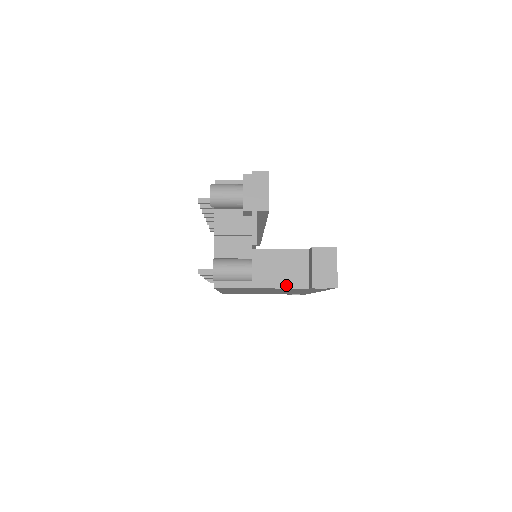
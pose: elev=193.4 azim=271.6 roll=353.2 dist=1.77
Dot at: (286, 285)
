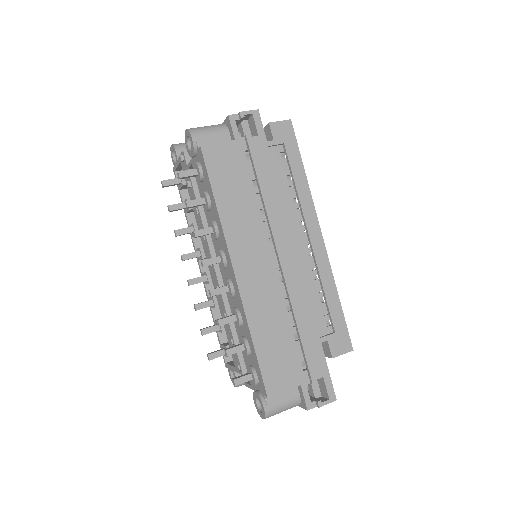
Dot at: occluded
